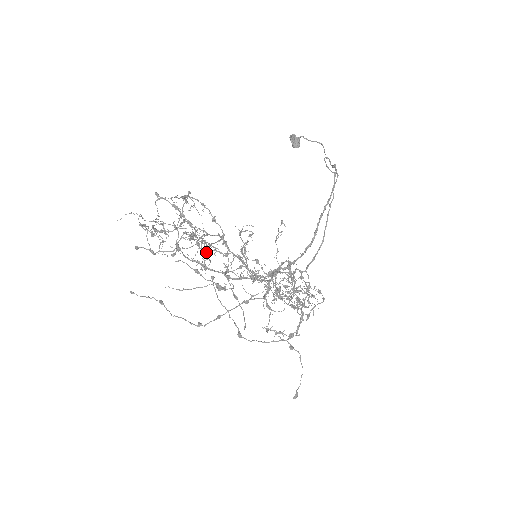
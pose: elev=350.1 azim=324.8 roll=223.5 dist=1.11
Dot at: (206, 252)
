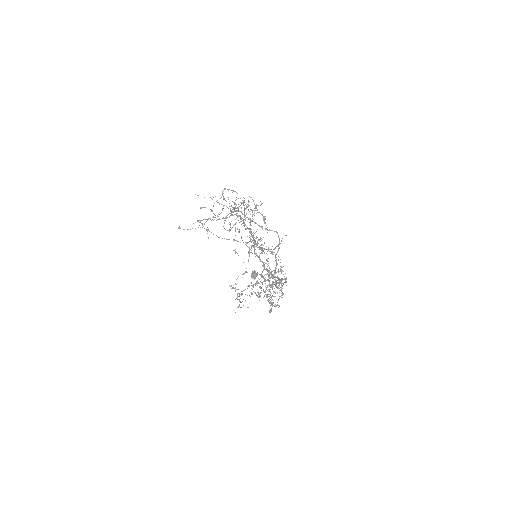
Dot at: occluded
